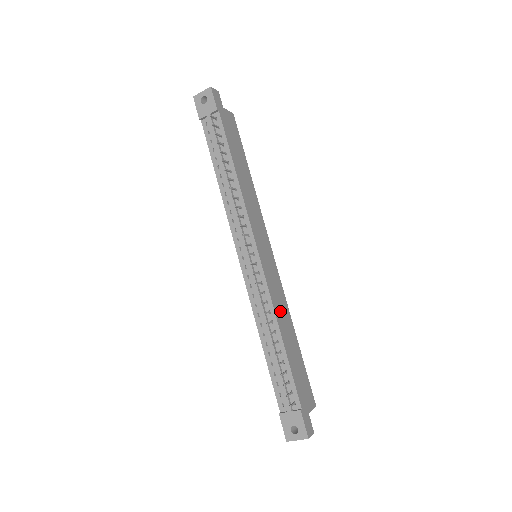
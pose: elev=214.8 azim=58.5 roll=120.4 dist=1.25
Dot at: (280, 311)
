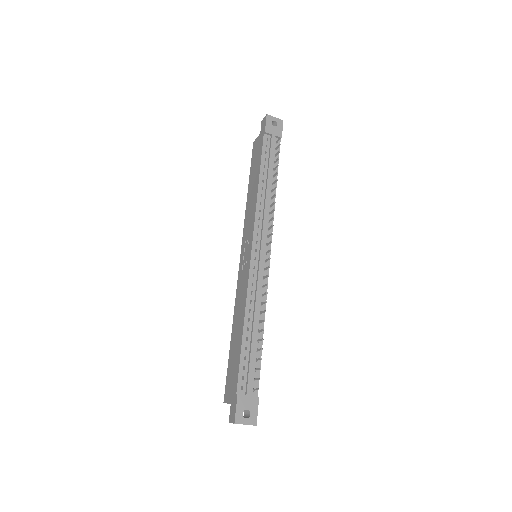
Dot at: occluded
